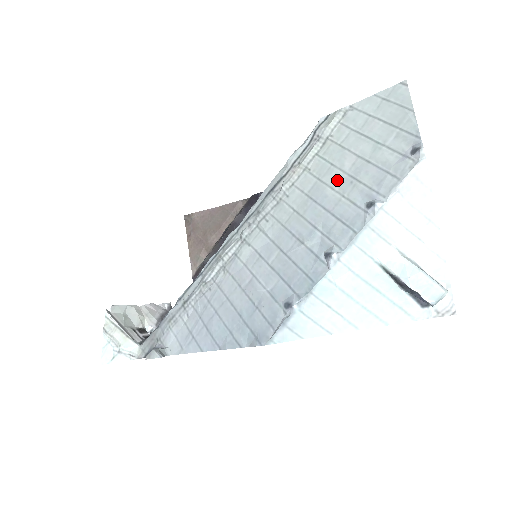
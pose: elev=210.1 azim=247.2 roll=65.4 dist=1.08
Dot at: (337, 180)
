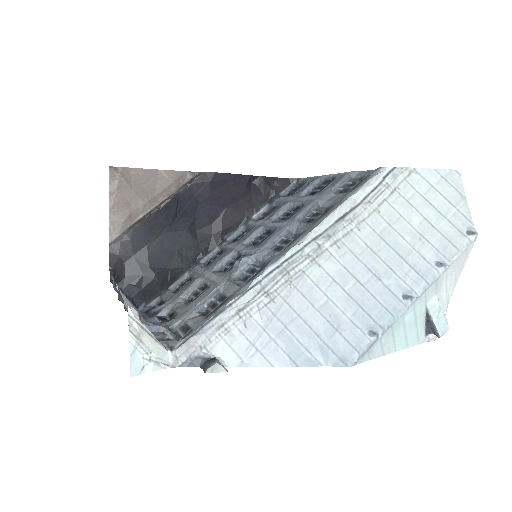
Dot at: (407, 232)
